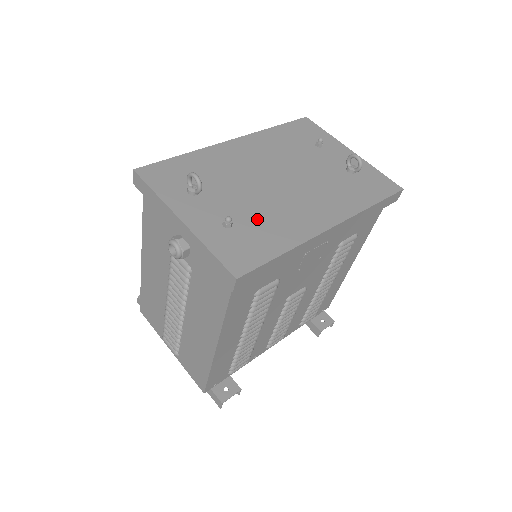
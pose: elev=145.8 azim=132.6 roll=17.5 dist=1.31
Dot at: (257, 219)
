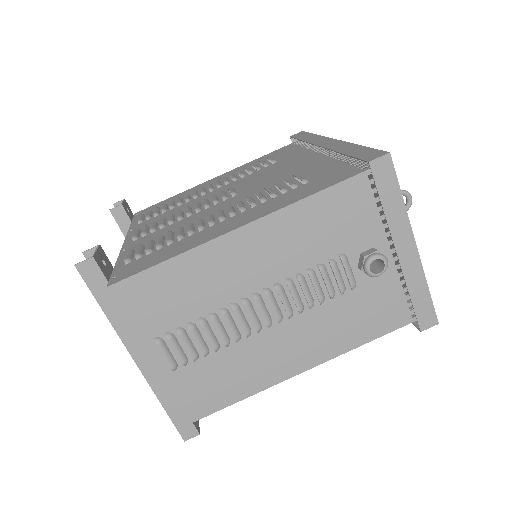
Dot at: (393, 255)
